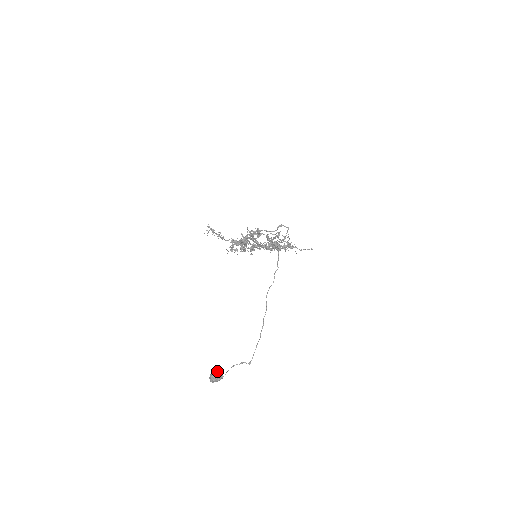
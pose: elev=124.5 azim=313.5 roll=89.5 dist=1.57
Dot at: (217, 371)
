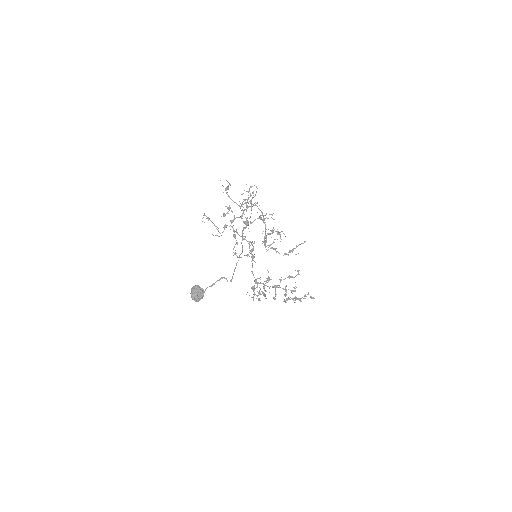
Dot at: (198, 286)
